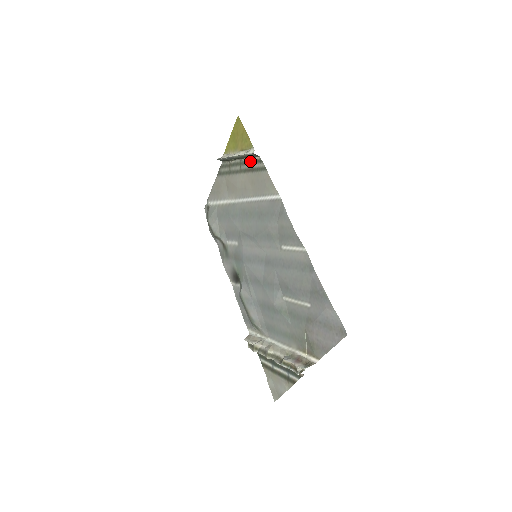
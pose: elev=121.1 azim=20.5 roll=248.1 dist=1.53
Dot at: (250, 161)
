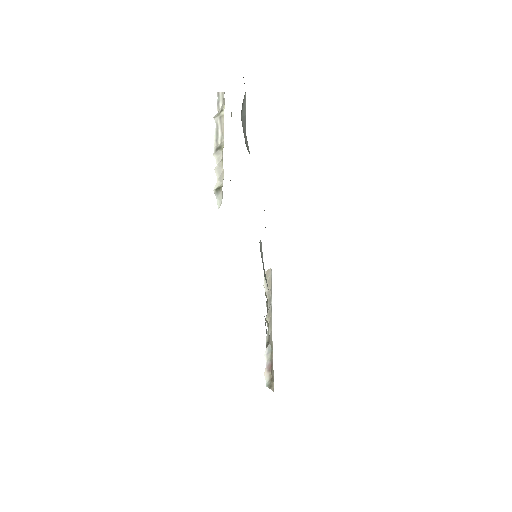
Dot at: occluded
